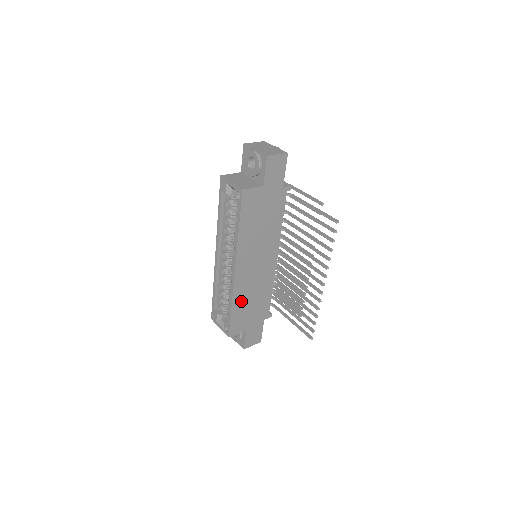
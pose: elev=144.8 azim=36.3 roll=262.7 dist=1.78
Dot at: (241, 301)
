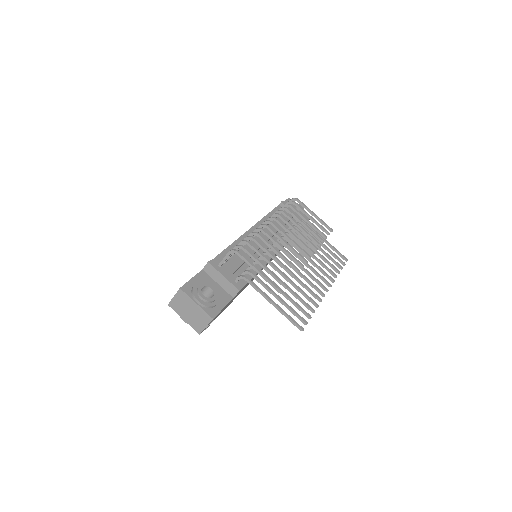
Dot at: occluded
